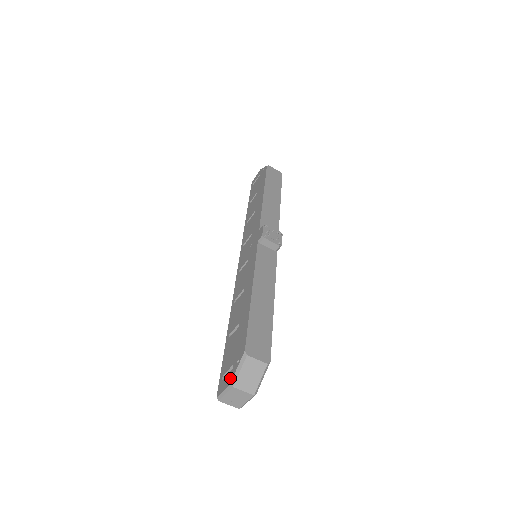
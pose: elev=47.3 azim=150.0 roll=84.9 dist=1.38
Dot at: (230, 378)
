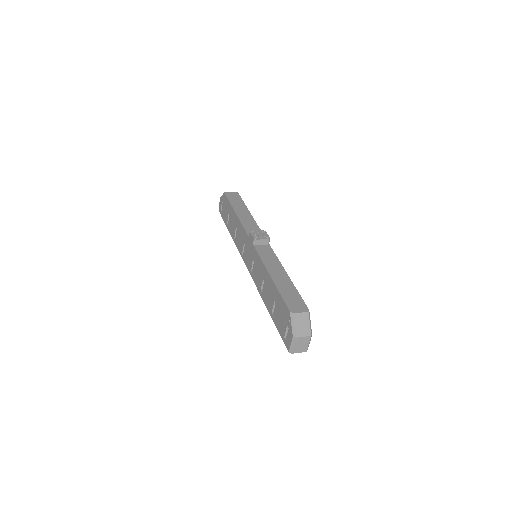
Dot at: (290, 334)
